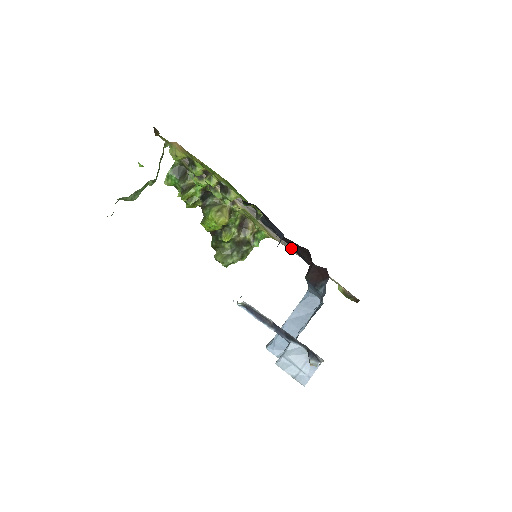
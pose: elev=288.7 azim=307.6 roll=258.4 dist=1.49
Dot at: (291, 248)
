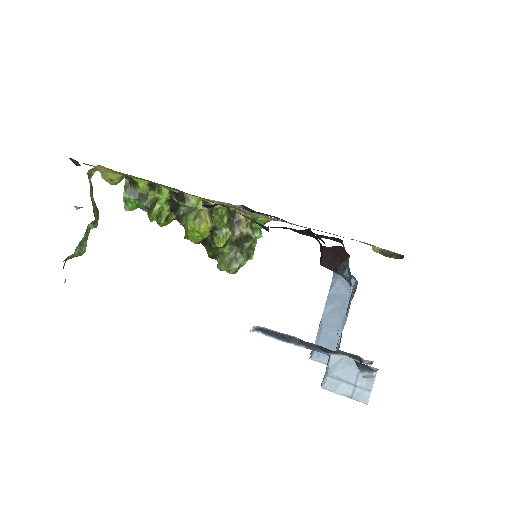
Dot at: occluded
